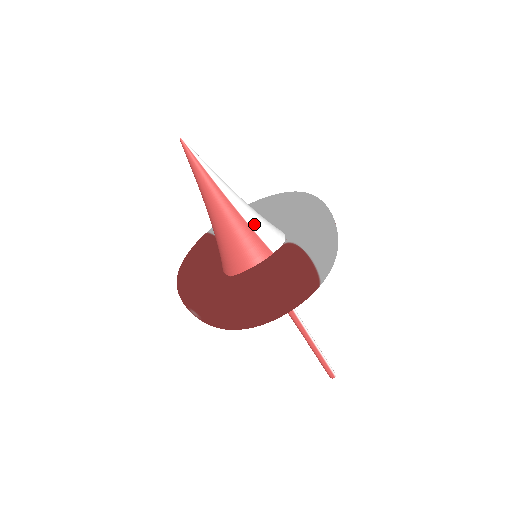
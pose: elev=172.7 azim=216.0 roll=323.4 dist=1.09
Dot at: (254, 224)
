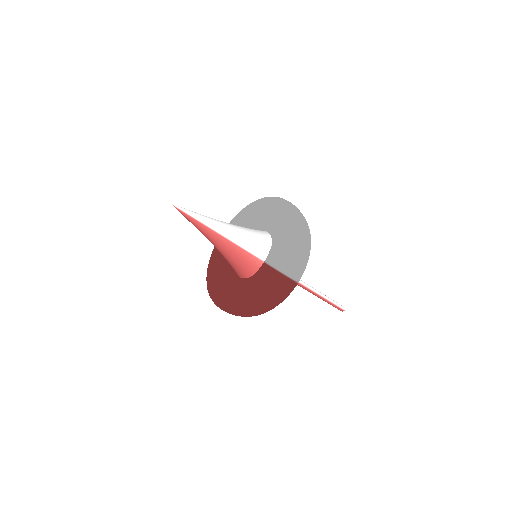
Dot at: (244, 245)
